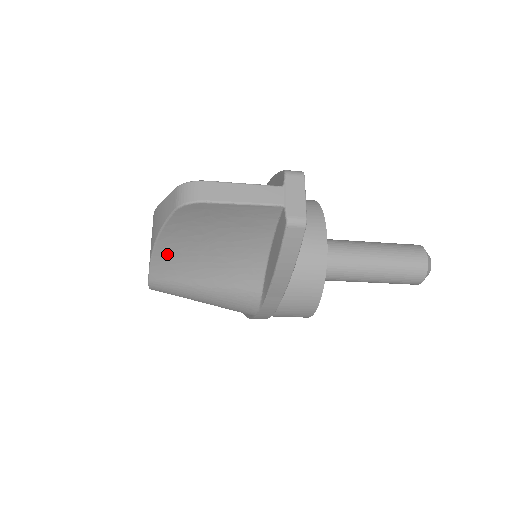
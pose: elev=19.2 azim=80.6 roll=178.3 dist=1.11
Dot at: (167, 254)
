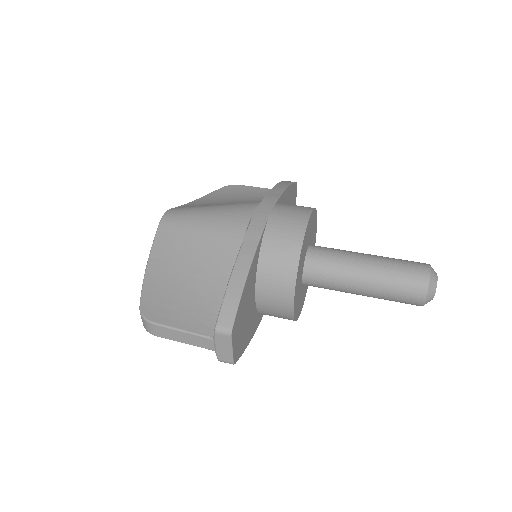
Dot at: occluded
